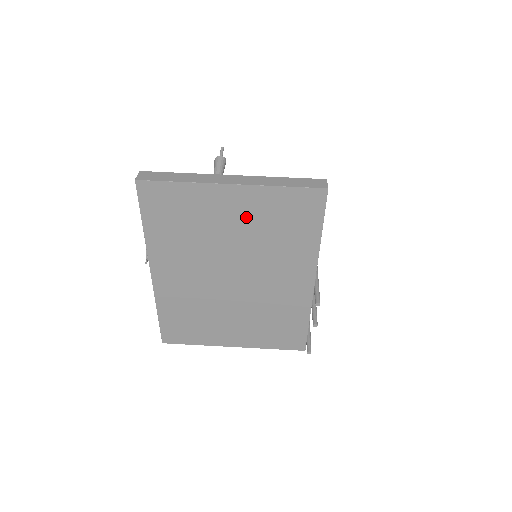
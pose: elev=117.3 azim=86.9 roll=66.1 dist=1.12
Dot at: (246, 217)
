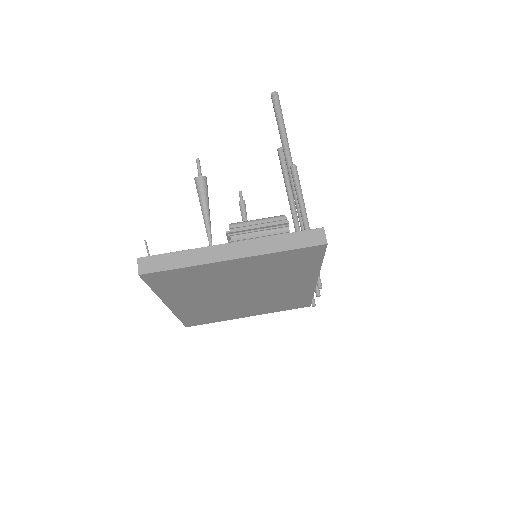
Dot at: (250, 269)
